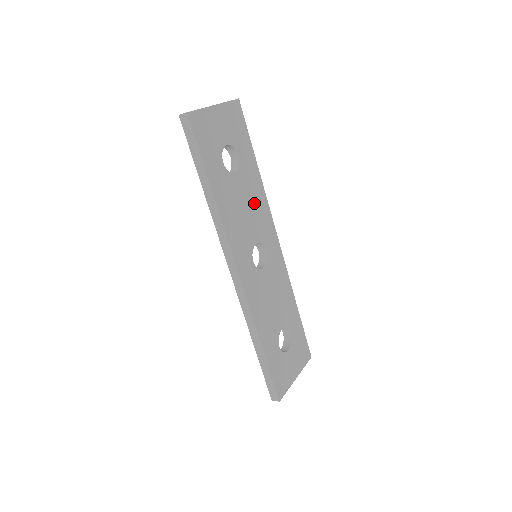
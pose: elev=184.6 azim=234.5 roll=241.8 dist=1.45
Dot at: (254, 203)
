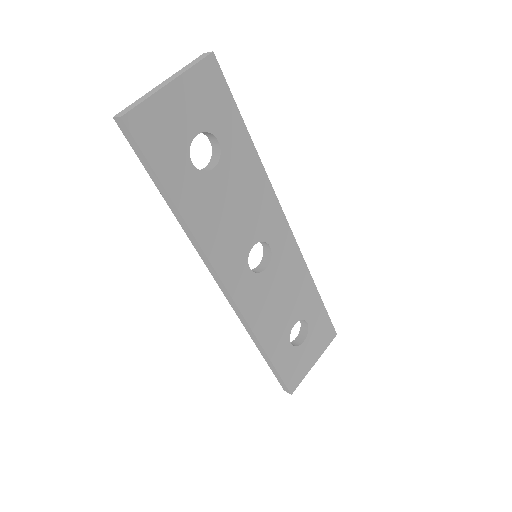
Dot at: (248, 195)
